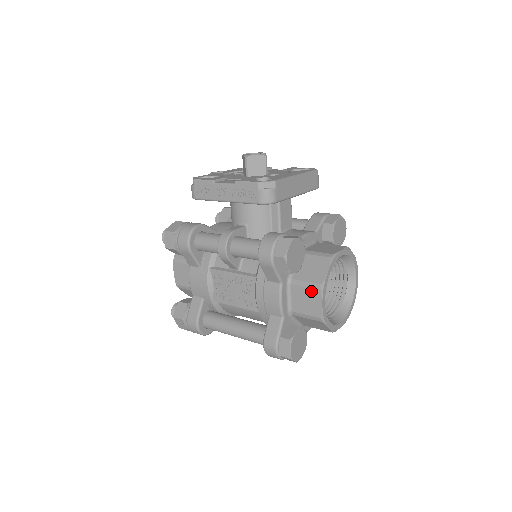
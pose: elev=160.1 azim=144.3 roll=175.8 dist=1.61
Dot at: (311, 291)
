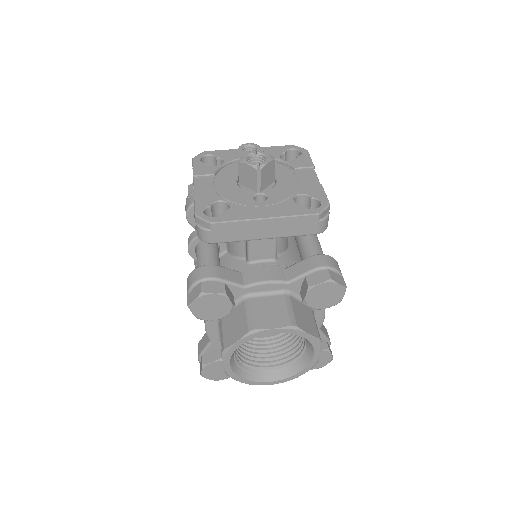
Dot at: (221, 345)
